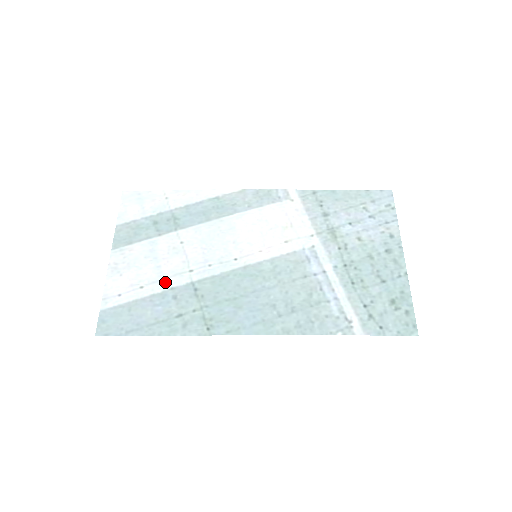
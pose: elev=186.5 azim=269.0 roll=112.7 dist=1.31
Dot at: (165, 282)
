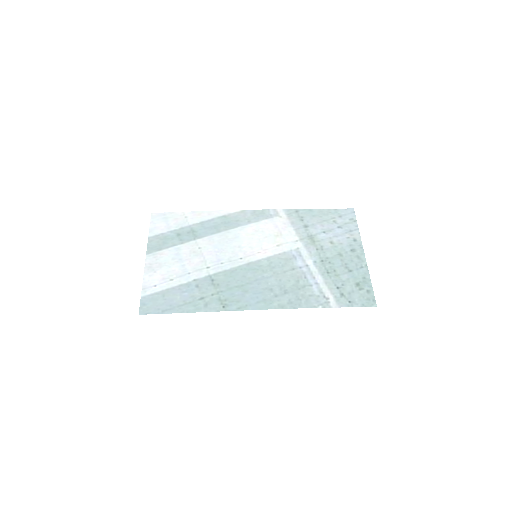
Dot at: (189, 276)
